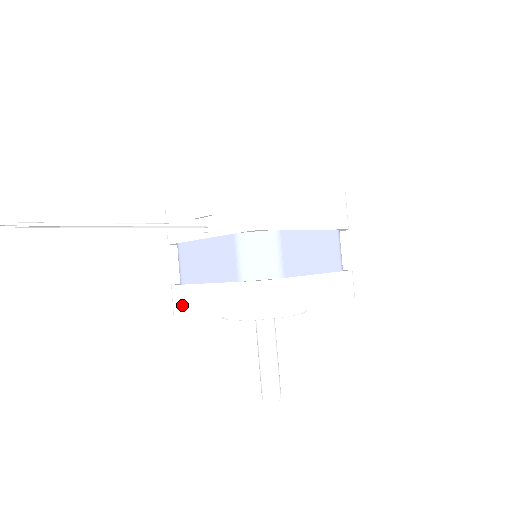
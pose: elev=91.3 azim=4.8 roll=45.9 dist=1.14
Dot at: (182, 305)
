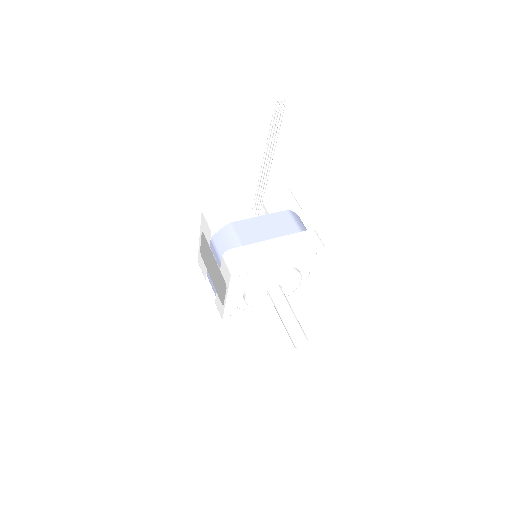
Dot at: (247, 258)
